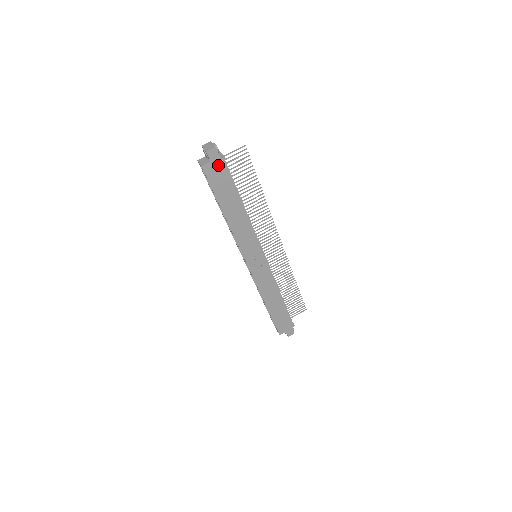
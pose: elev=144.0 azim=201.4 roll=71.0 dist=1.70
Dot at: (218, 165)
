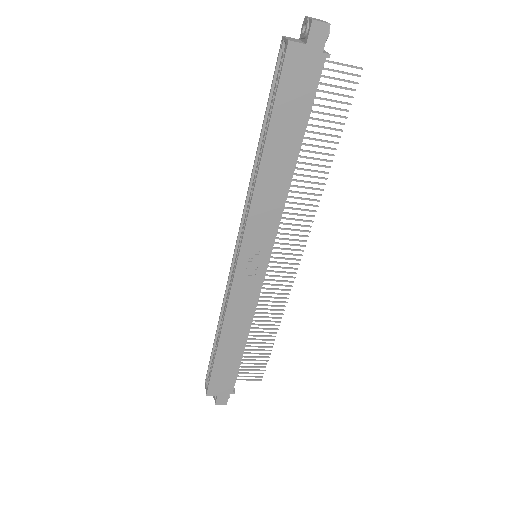
Dot at: (312, 60)
